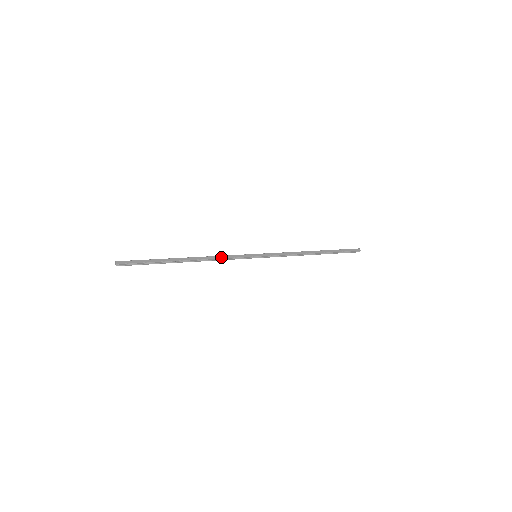
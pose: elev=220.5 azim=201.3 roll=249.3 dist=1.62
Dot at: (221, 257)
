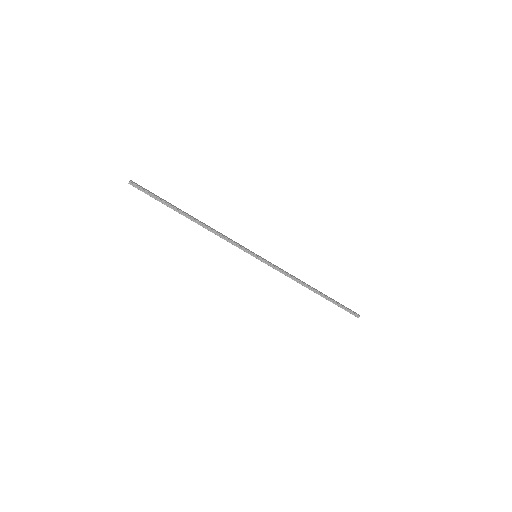
Dot at: (224, 235)
